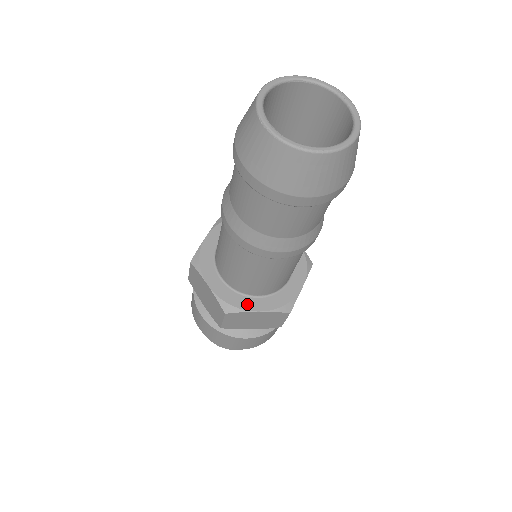
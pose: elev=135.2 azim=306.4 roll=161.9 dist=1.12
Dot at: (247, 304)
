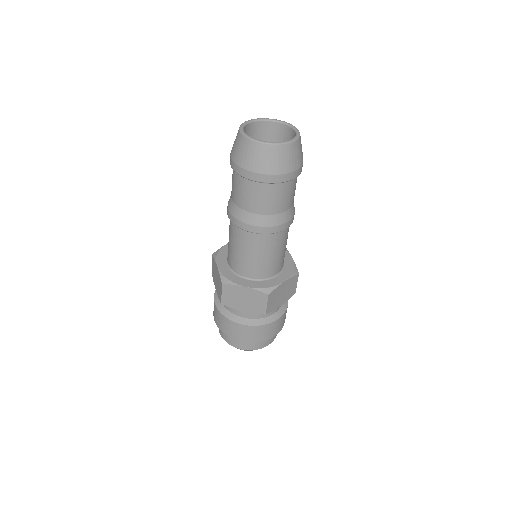
Dot at: (239, 281)
